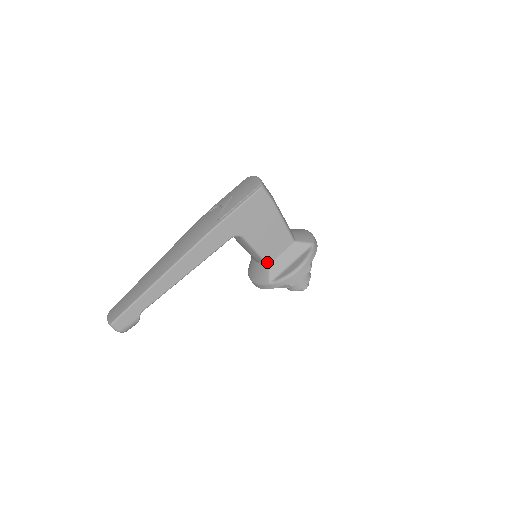
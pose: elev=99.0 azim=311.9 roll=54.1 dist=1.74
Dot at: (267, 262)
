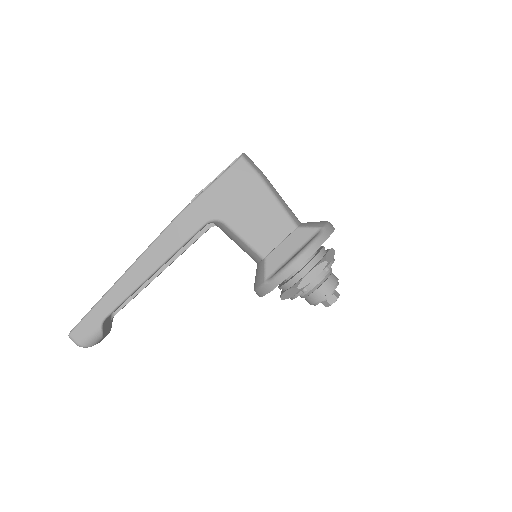
Dot at: (261, 255)
